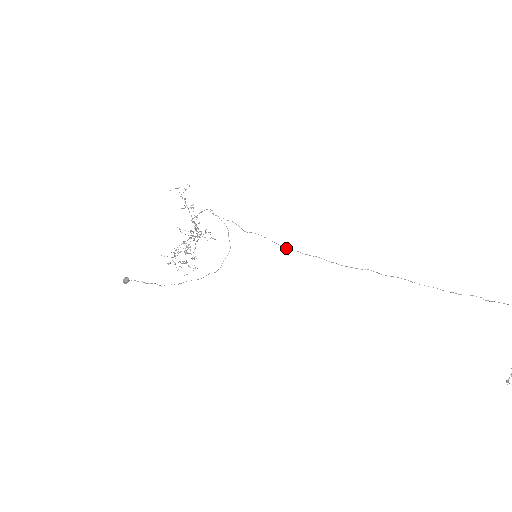
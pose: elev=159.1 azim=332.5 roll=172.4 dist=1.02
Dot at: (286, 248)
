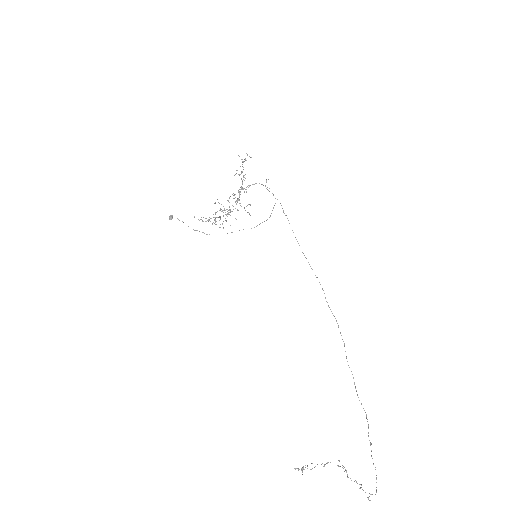
Dot at: occluded
